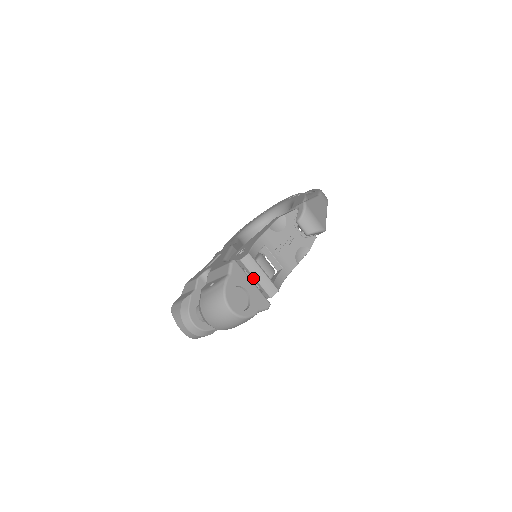
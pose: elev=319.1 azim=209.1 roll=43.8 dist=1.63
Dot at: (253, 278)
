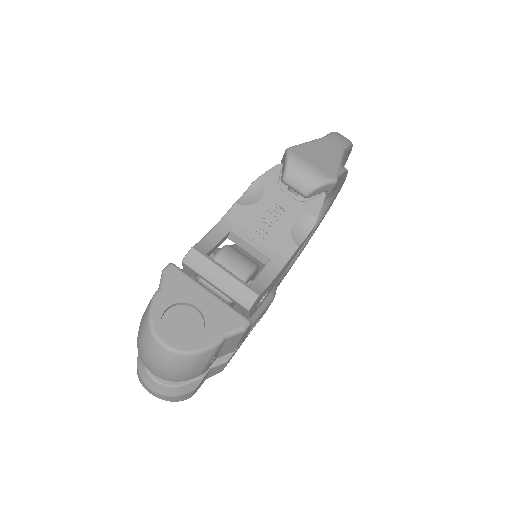
Dot at: (212, 285)
